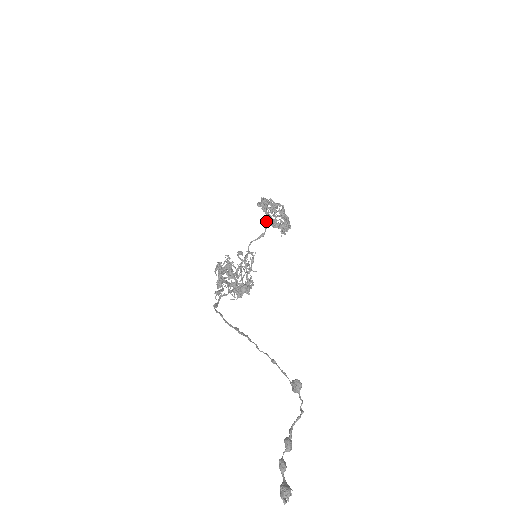
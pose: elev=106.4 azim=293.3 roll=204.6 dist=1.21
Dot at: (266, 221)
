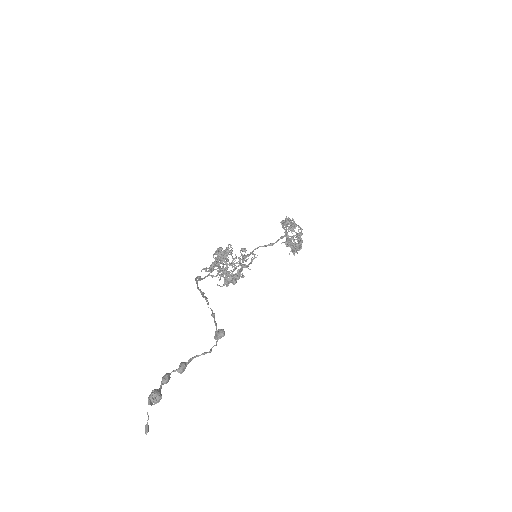
Dot at: (281, 236)
